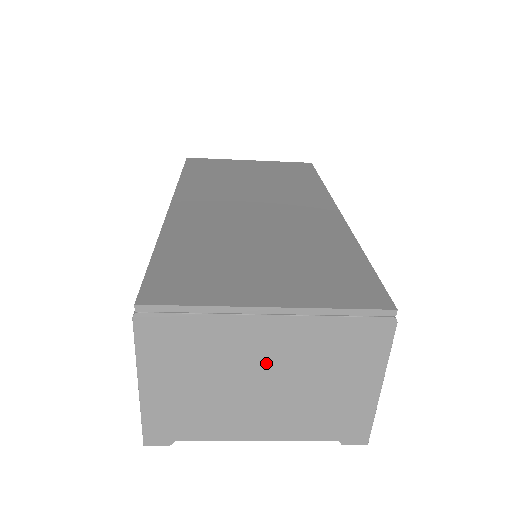
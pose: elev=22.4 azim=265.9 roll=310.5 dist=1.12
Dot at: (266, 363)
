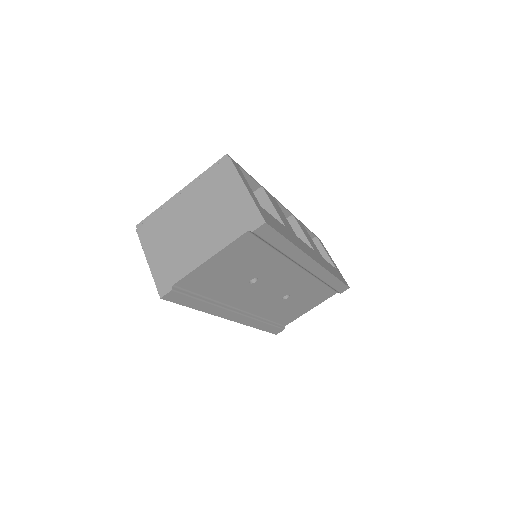
Dot at: (191, 214)
